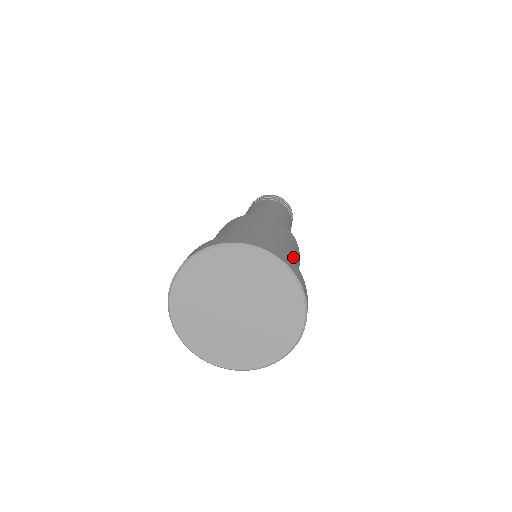
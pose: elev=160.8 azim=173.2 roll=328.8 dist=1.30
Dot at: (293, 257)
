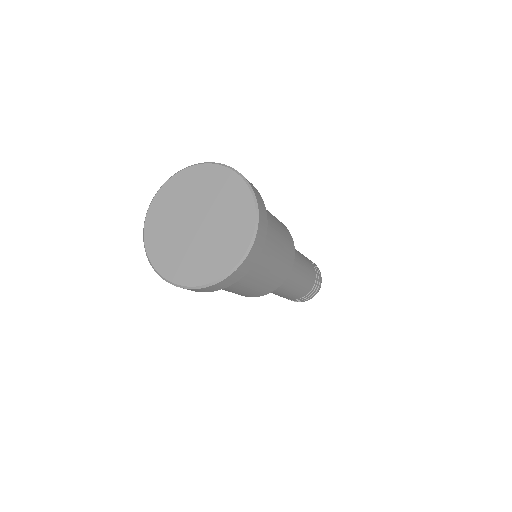
Dot at: occluded
